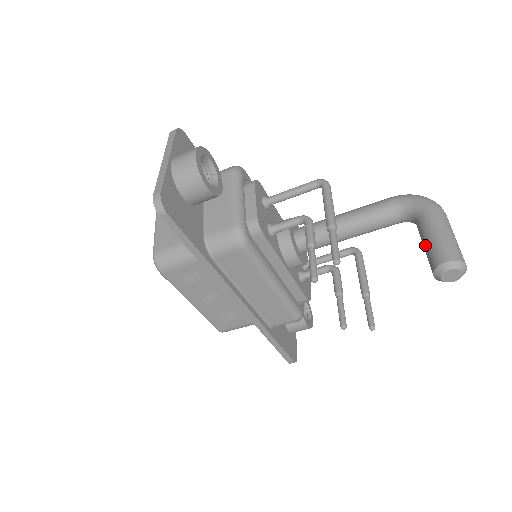
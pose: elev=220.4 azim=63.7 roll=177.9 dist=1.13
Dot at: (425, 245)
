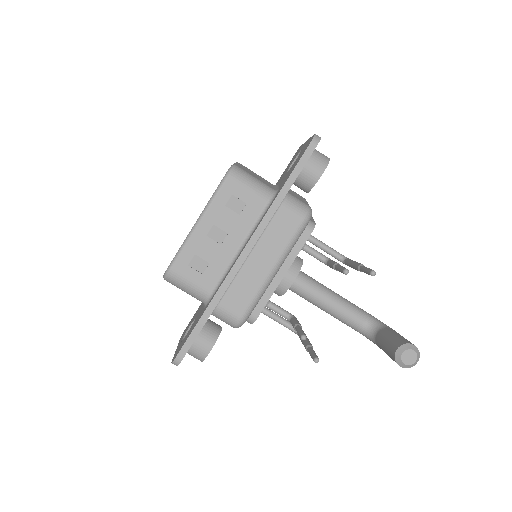
Dot at: (391, 337)
